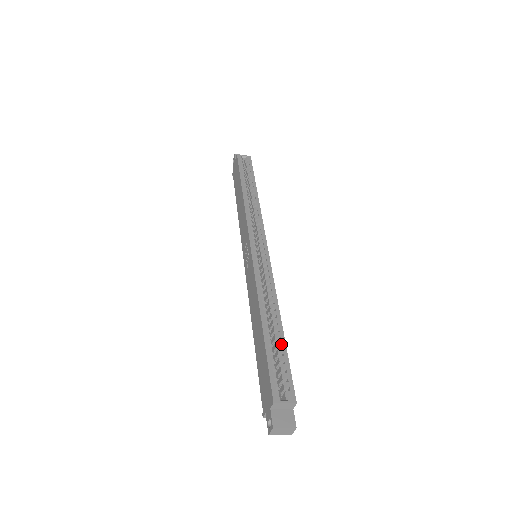
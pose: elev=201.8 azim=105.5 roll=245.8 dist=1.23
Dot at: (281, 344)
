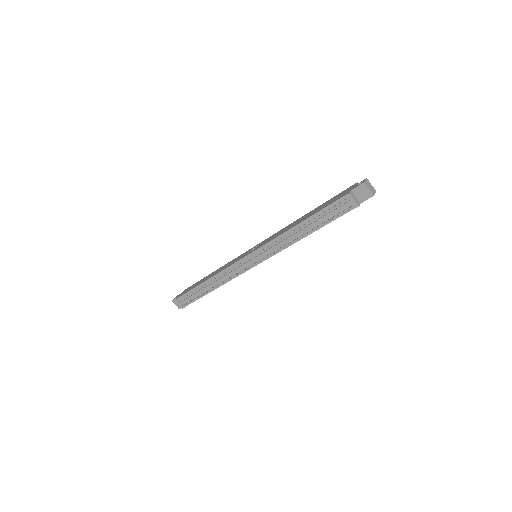
Dot at: occluded
